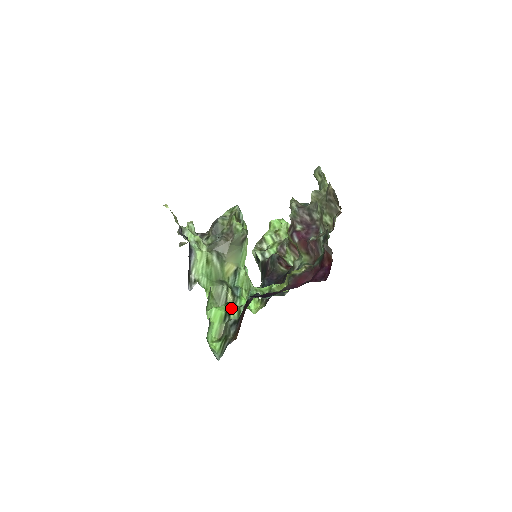
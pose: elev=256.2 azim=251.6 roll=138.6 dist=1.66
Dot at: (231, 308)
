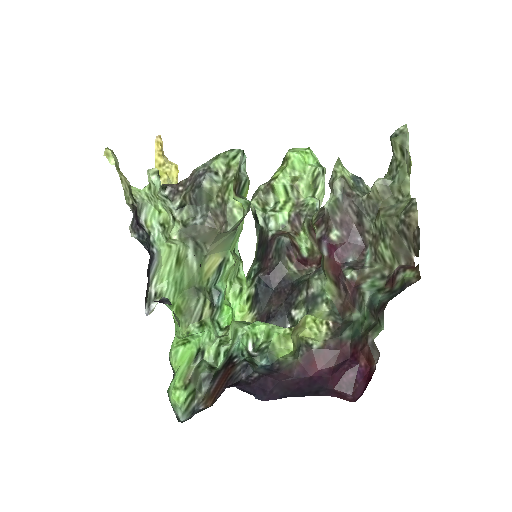
Dot at: (206, 338)
